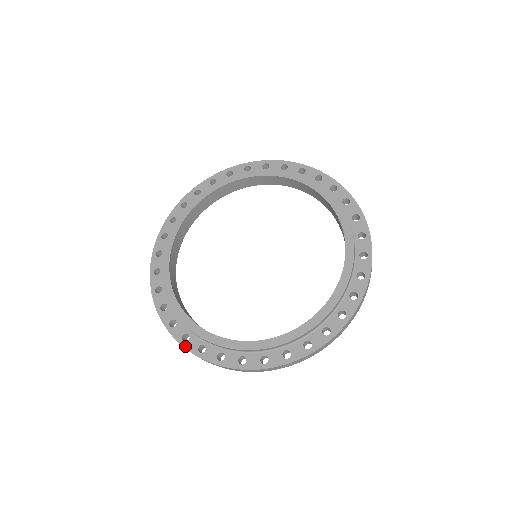
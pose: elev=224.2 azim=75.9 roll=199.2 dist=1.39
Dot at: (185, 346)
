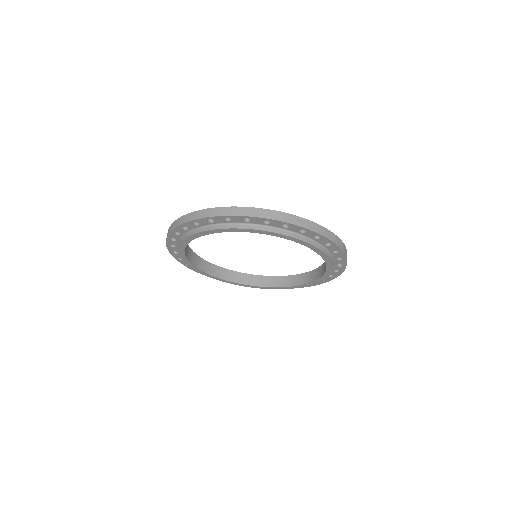
Dot at: occluded
